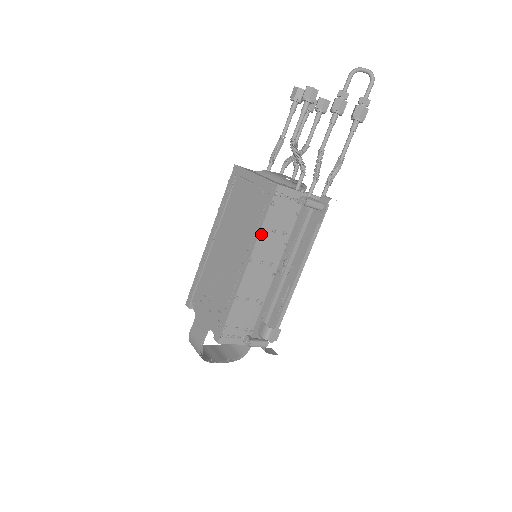
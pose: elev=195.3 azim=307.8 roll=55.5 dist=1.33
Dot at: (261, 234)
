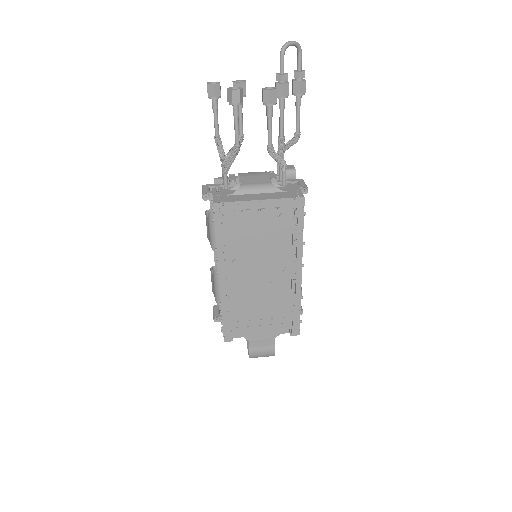
Dot at: (303, 242)
